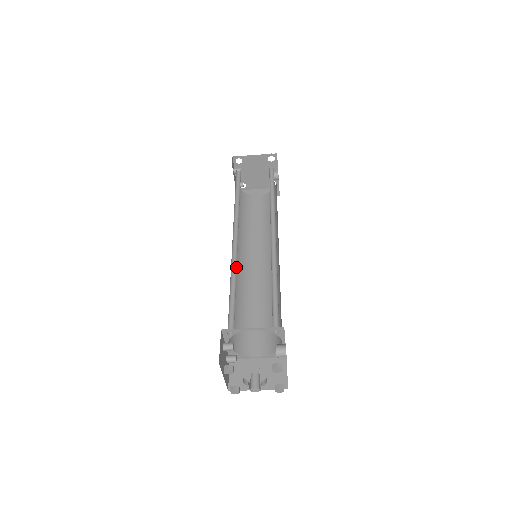
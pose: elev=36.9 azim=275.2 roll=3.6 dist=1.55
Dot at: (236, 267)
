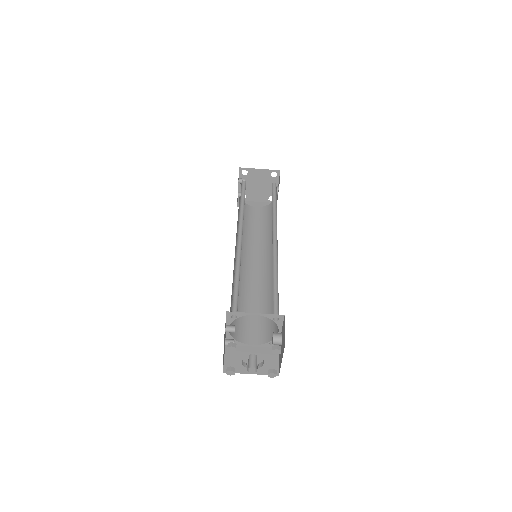
Dot at: (240, 261)
